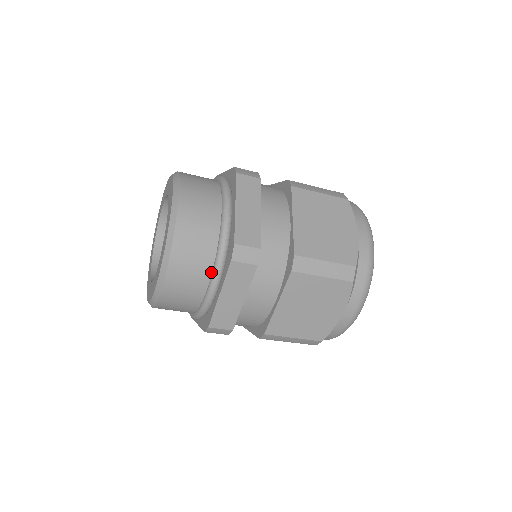
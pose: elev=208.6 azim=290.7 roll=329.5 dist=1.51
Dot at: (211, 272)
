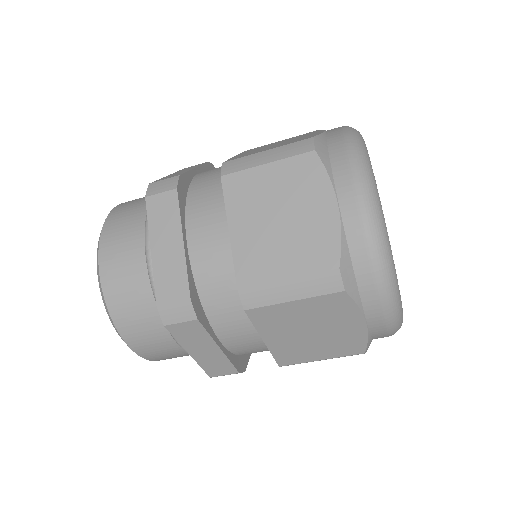
Dot at: occluded
